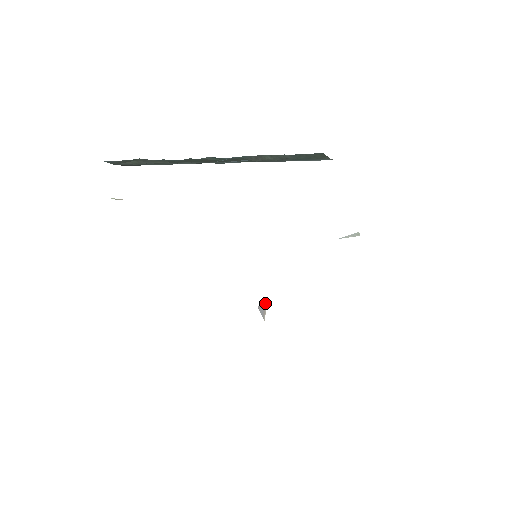
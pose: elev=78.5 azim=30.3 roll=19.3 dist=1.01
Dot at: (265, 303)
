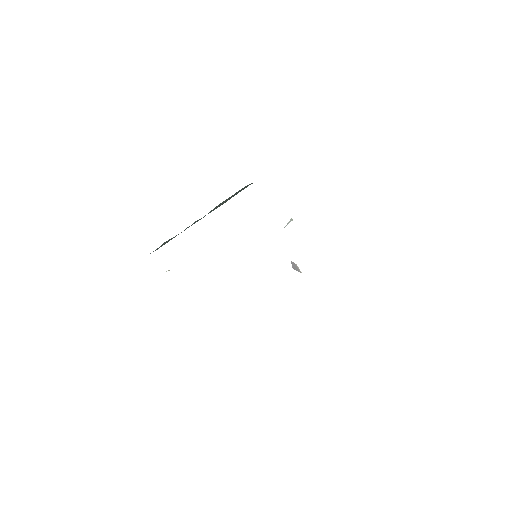
Dot at: (295, 264)
